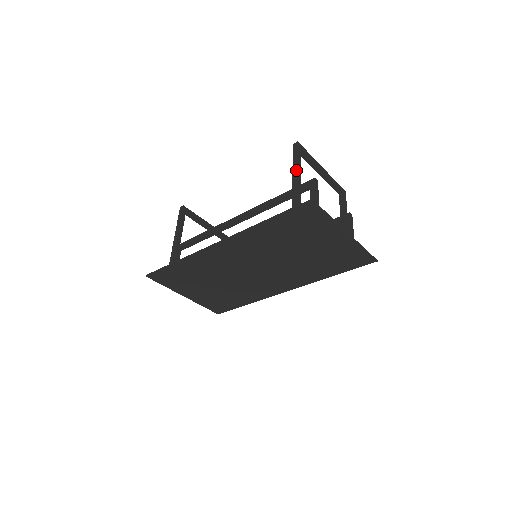
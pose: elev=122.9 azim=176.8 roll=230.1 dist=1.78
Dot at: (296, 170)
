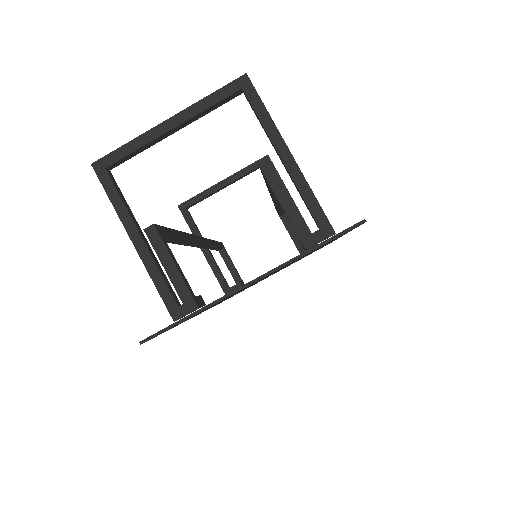
Dot at: (125, 229)
